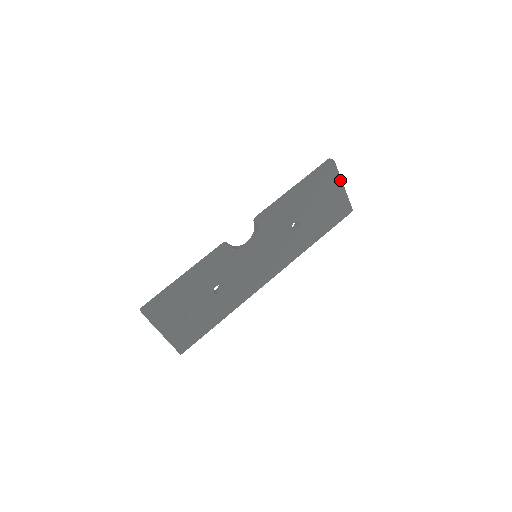
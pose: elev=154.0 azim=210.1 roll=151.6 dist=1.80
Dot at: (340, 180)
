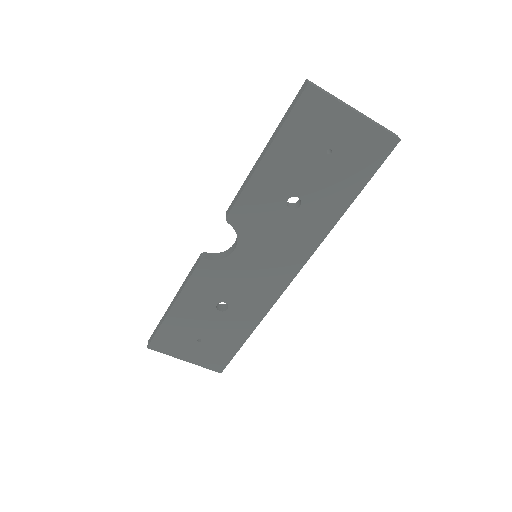
Dot at: (341, 106)
